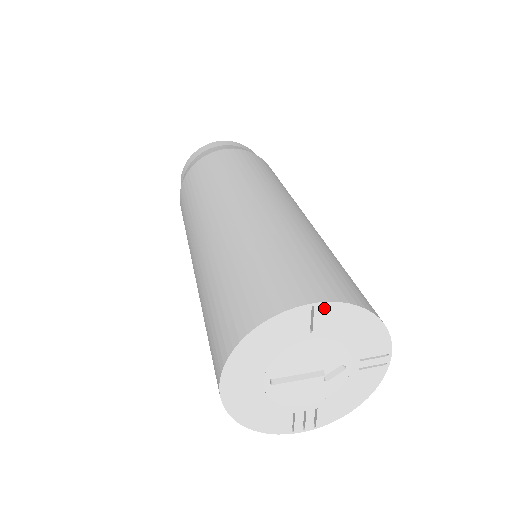
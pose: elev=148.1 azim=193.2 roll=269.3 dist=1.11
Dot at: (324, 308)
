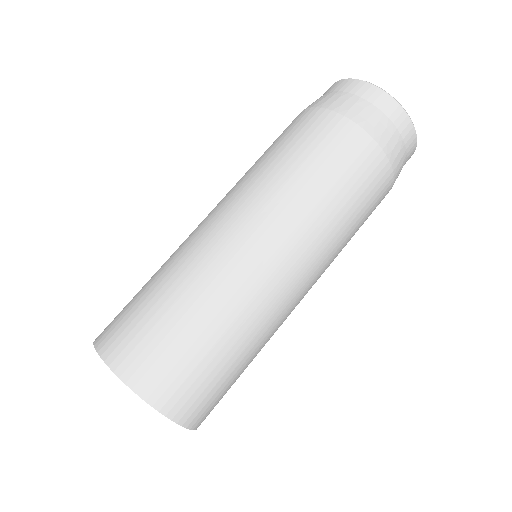
Dot at: (167, 416)
